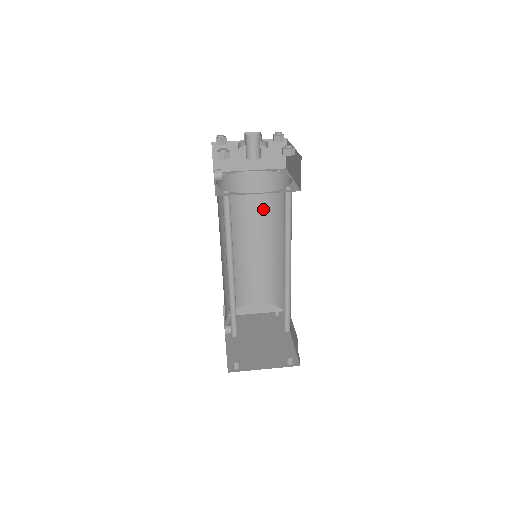
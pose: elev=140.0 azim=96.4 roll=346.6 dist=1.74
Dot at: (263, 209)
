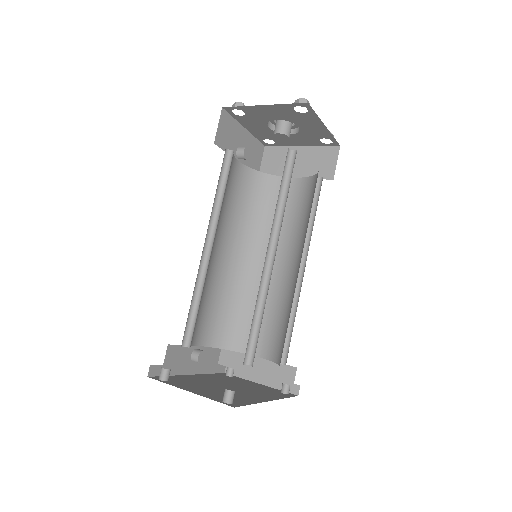
Dot at: (296, 223)
